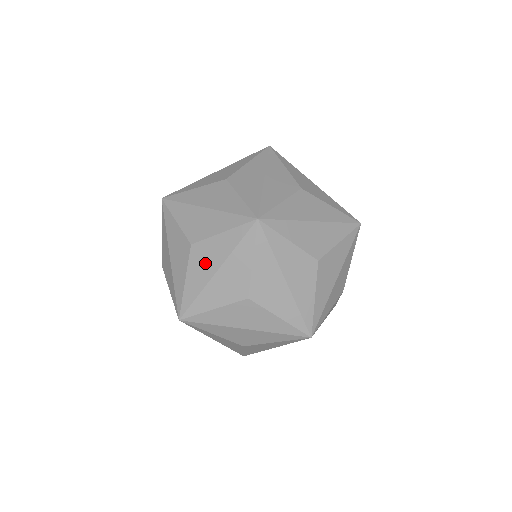
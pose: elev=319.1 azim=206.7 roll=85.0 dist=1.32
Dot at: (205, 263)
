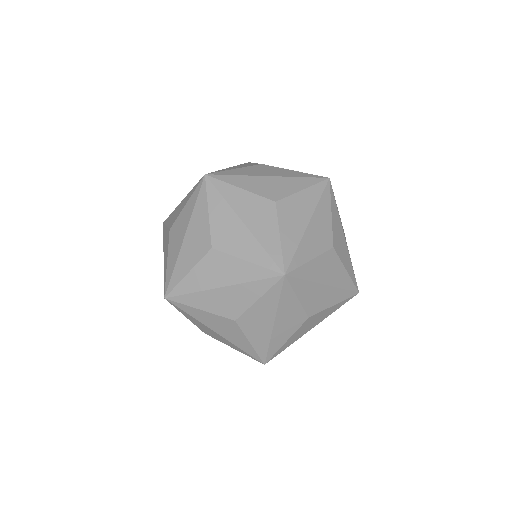
Dot at: (296, 216)
